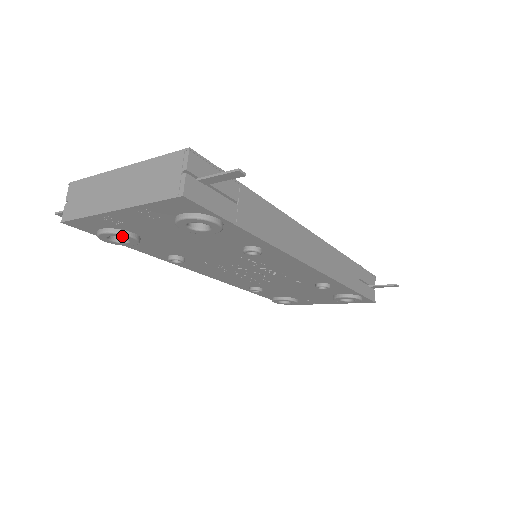
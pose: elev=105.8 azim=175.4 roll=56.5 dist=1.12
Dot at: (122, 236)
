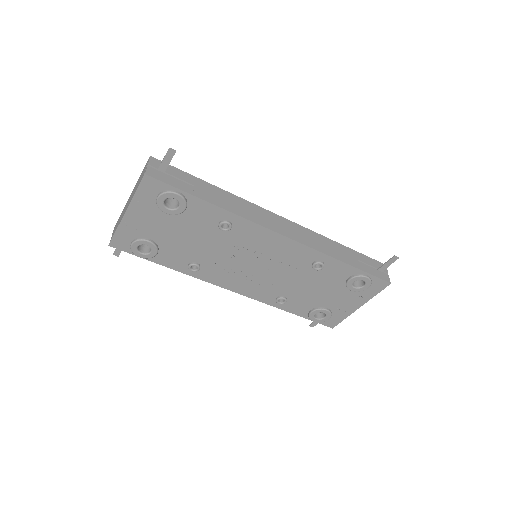
Dot at: (143, 242)
